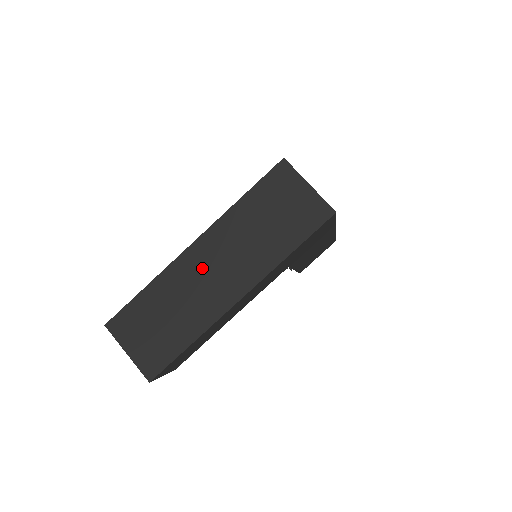
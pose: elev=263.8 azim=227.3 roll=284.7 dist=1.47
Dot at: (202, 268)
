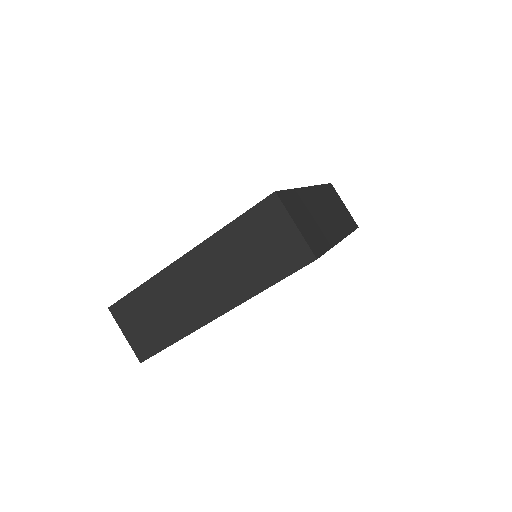
Dot at: (189, 281)
